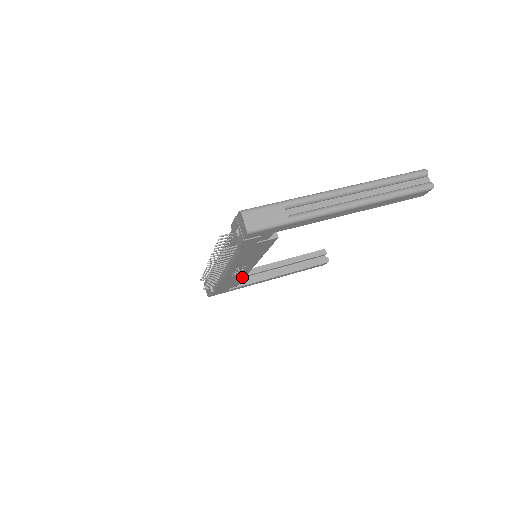
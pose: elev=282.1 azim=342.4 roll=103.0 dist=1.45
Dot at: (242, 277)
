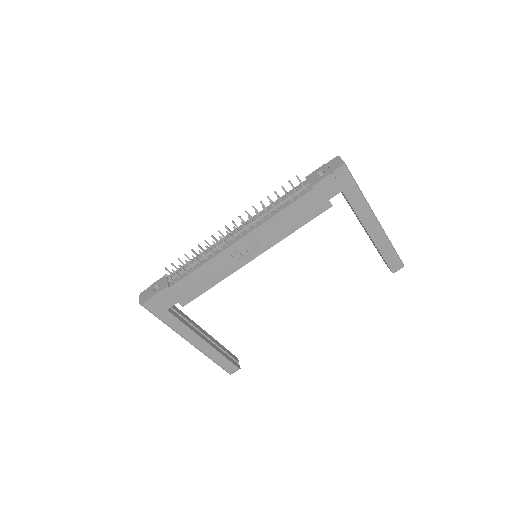
Dot at: (219, 278)
